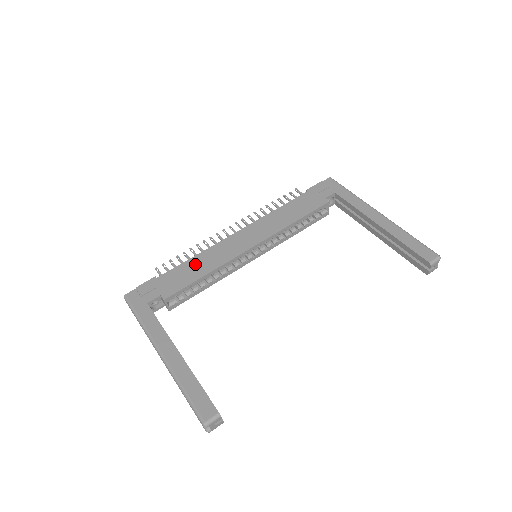
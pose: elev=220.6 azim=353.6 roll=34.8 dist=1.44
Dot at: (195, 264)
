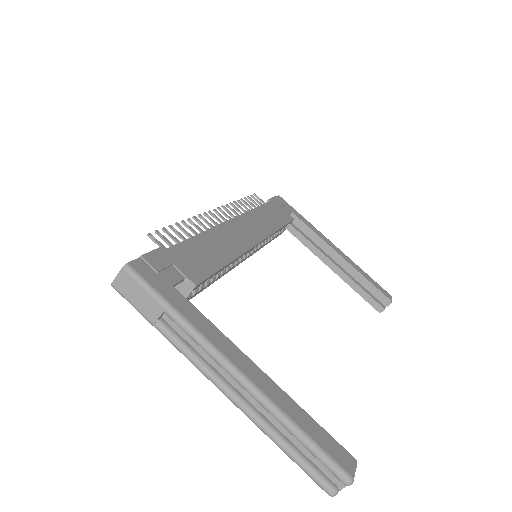
Dot at: (208, 244)
